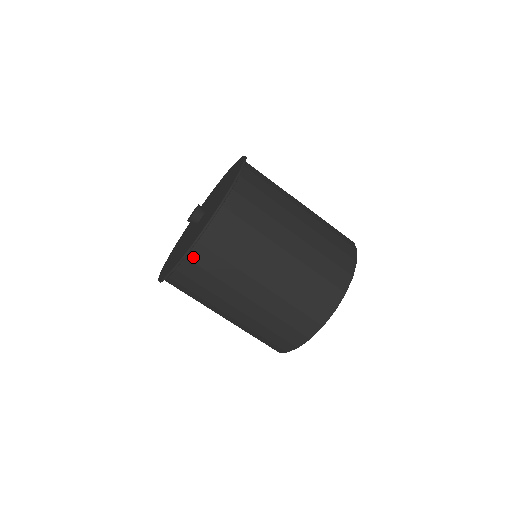
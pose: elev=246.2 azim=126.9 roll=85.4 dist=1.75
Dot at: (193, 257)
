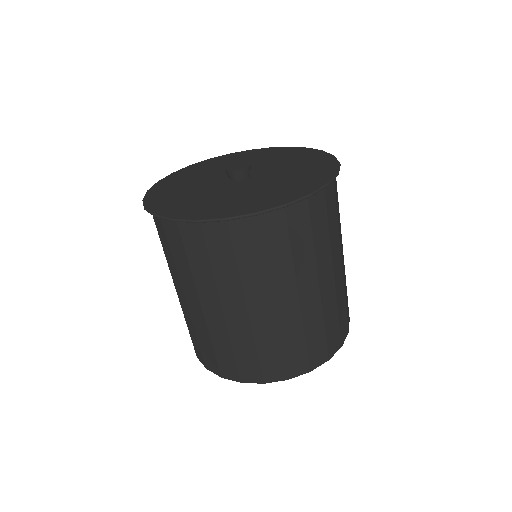
Dot at: (235, 225)
